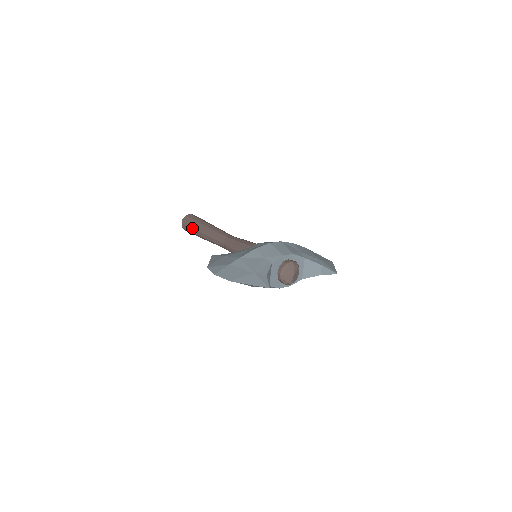
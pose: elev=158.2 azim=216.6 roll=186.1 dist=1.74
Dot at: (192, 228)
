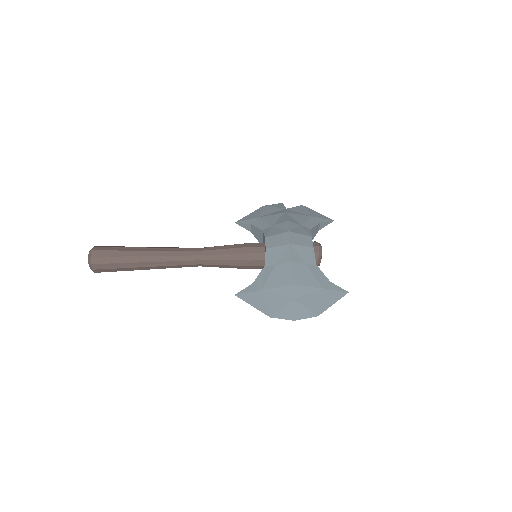
Dot at: (122, 268)
